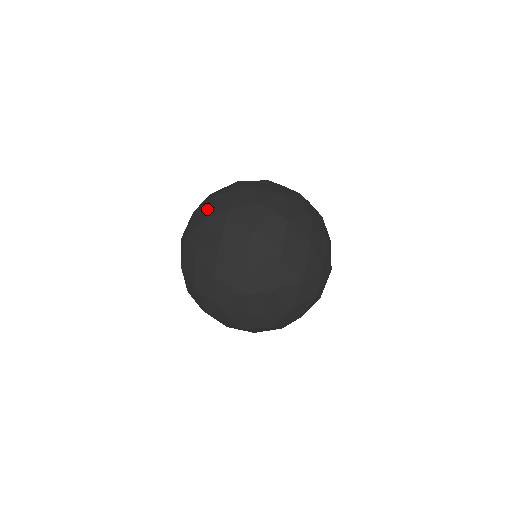
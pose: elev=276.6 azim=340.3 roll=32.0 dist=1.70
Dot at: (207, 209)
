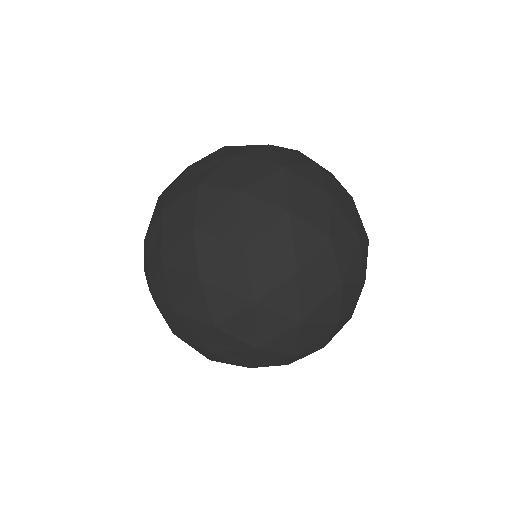
Dot at: occluded
